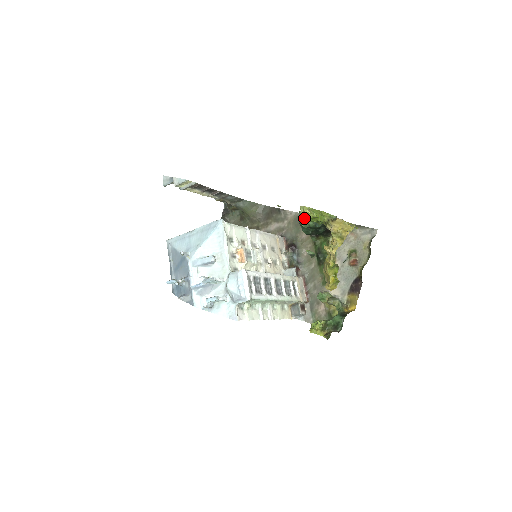
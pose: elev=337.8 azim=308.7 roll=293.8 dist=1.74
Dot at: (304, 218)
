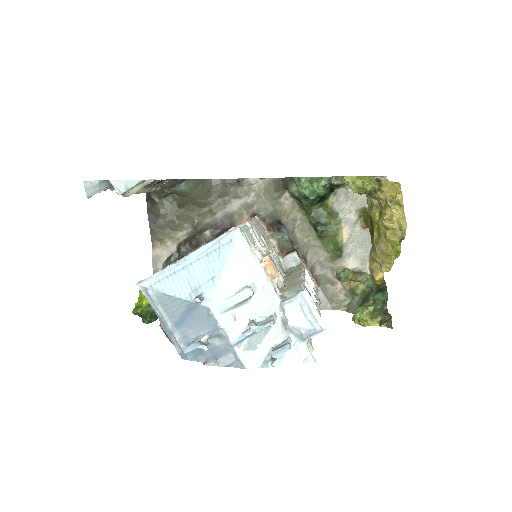
Dot at: (354, 192)
